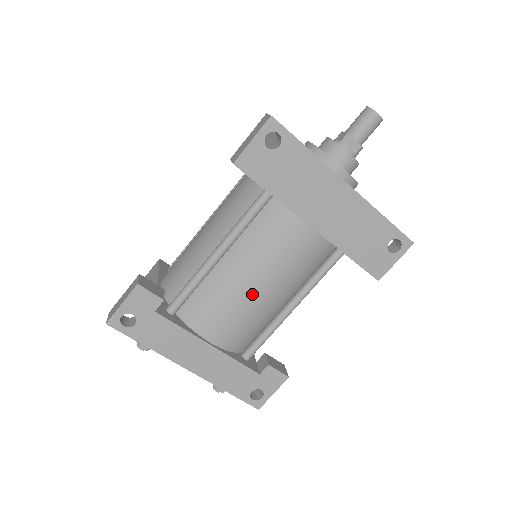
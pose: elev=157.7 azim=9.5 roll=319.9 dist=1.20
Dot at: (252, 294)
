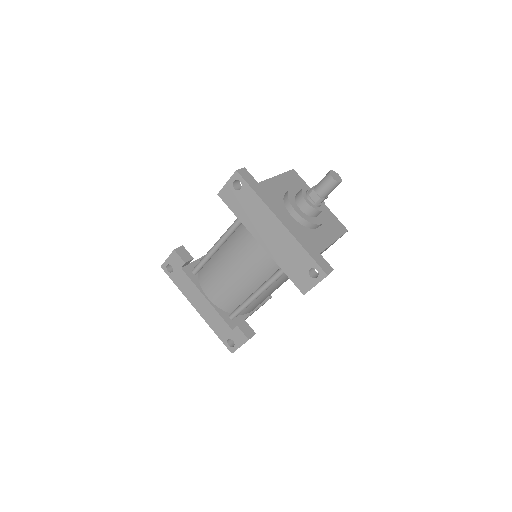
Dot at: (229, 276)
